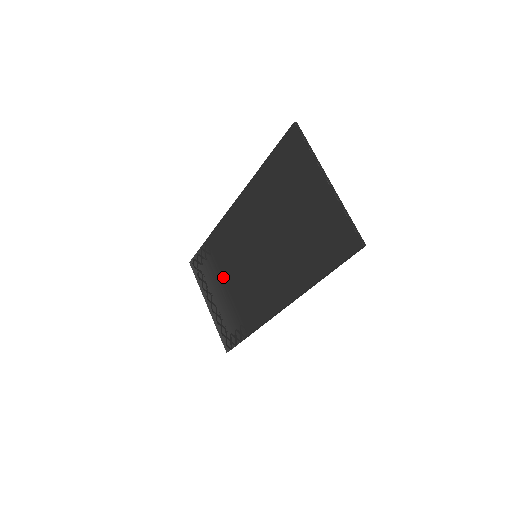
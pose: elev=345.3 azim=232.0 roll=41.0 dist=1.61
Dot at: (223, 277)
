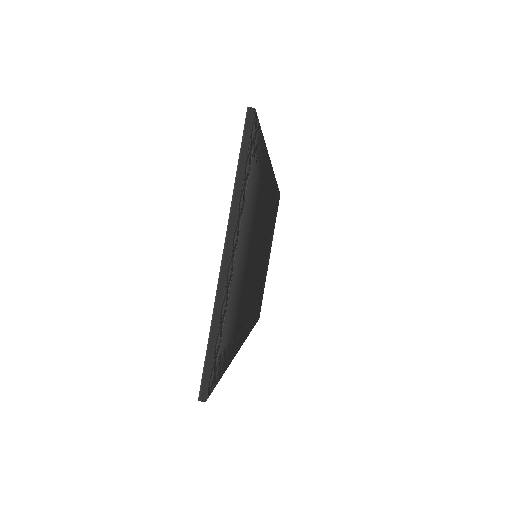
Dot at: occluded
